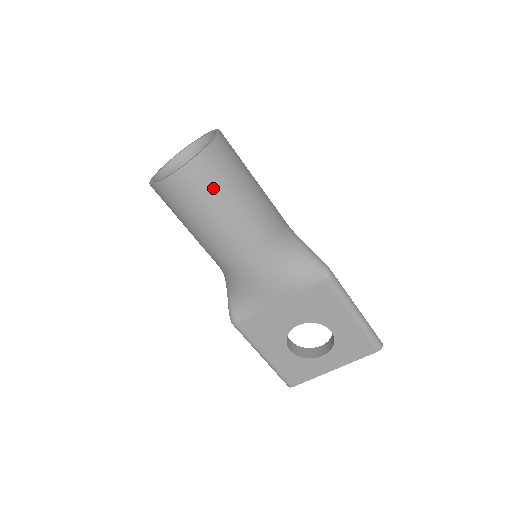
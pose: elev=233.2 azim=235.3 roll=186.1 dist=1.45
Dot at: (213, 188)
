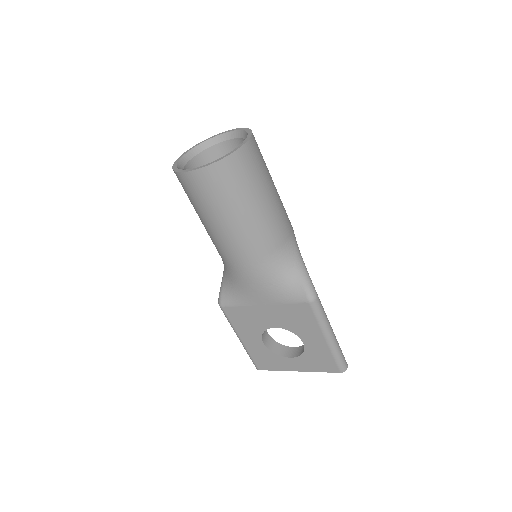
Dot at: (226, 194)
